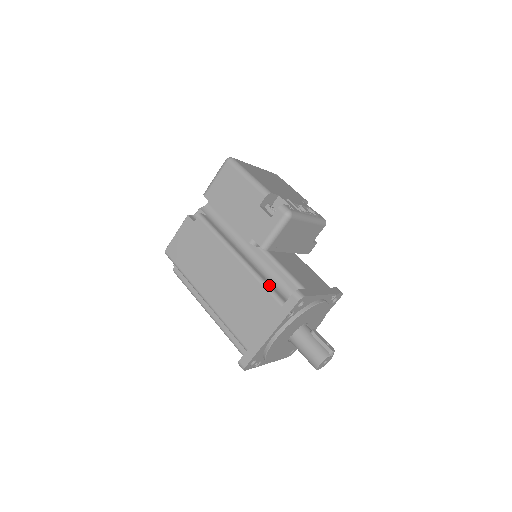
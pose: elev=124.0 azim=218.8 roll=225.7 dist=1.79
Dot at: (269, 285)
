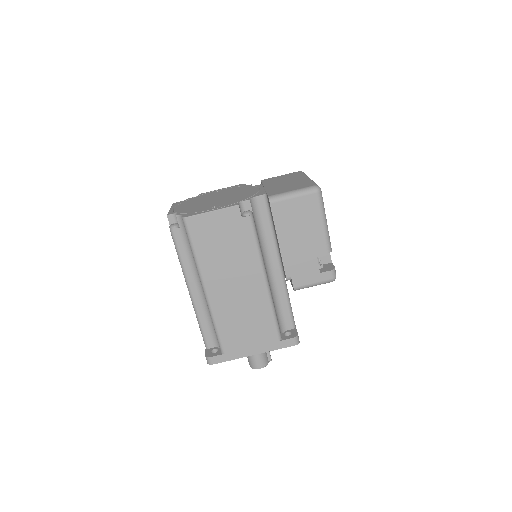
Dot at: occluded
